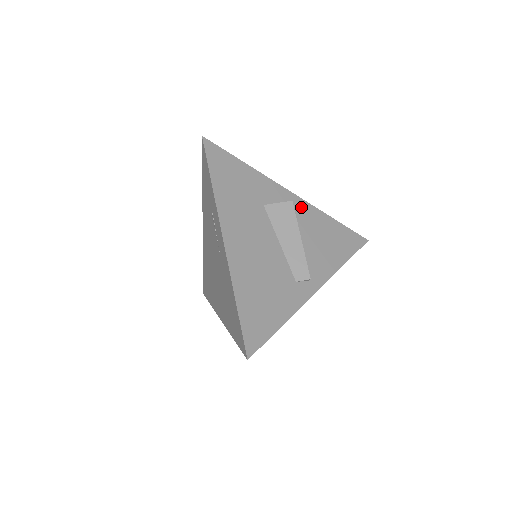
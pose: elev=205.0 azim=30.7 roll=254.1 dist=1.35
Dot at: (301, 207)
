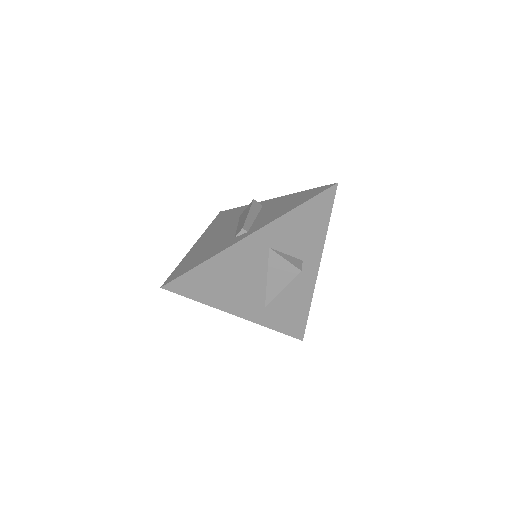
Dot at: (273, 201)
